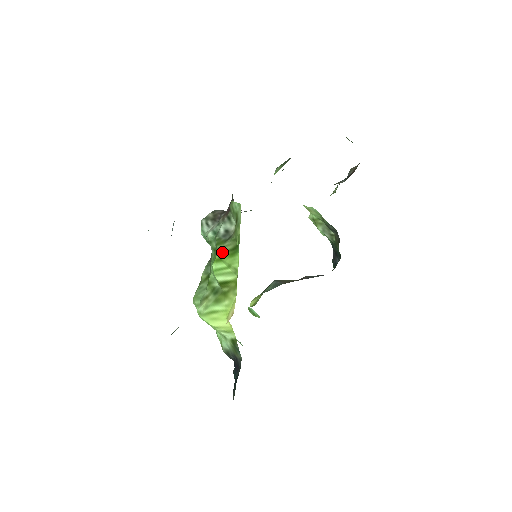
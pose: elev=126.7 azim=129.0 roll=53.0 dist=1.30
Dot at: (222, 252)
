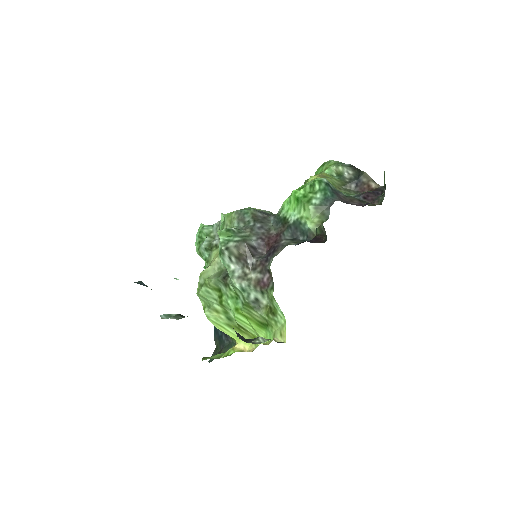
Dot at: (249, 315)
